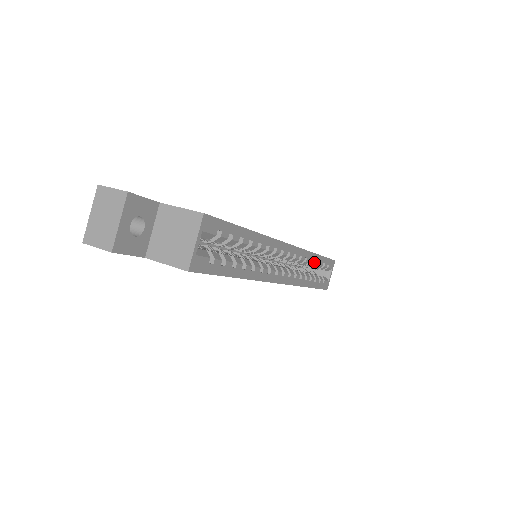
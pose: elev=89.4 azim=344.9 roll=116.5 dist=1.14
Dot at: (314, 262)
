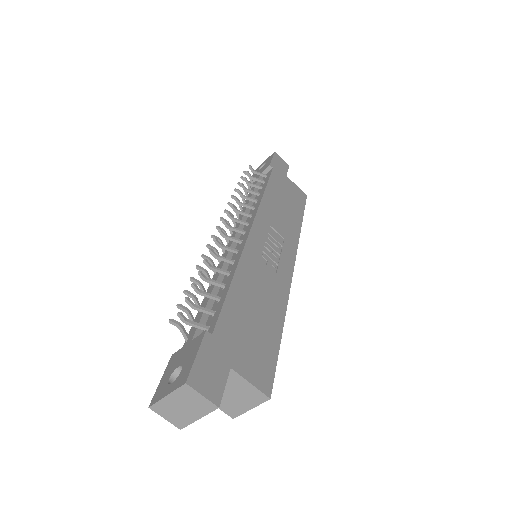
Dot at: occluded
